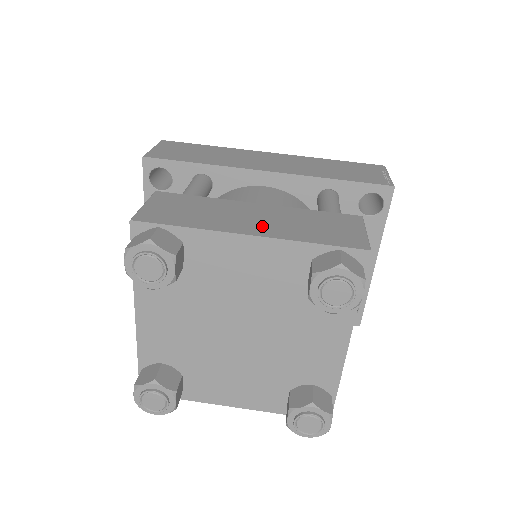
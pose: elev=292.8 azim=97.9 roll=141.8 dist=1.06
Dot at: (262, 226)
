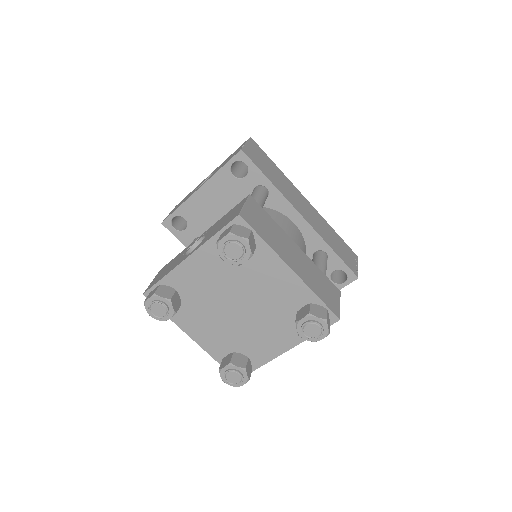
Dot at: (298, 267)
